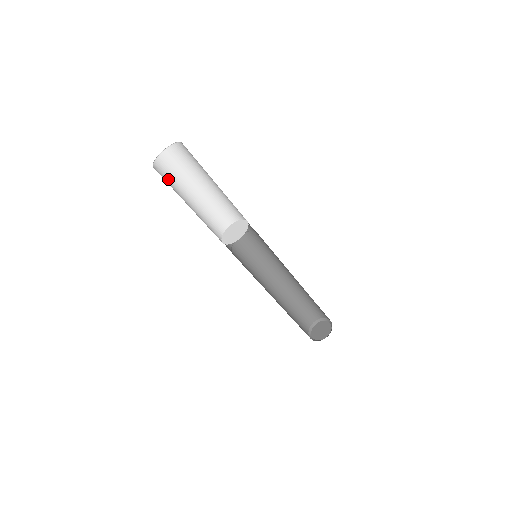
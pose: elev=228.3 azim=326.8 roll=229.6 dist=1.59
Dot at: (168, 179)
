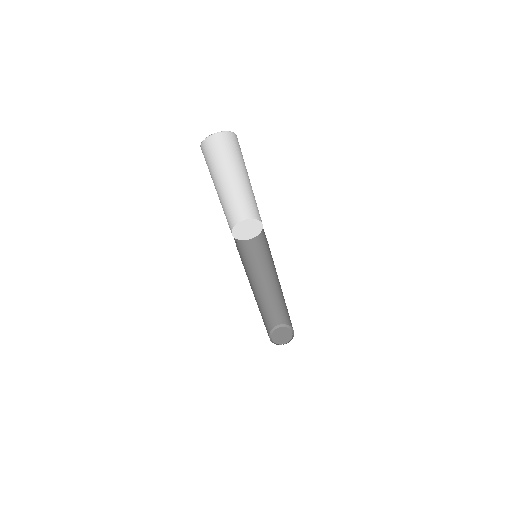
Dot at: (215, 155)
